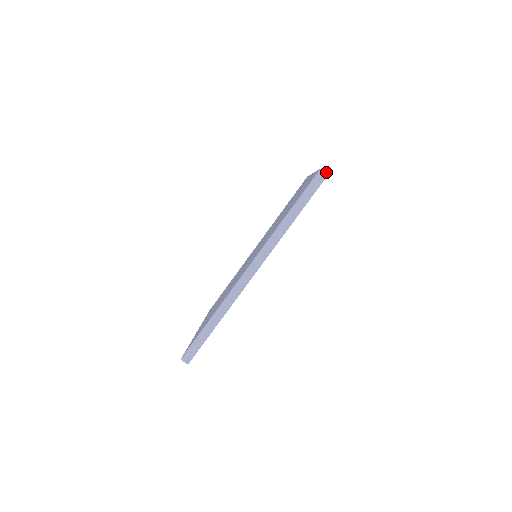
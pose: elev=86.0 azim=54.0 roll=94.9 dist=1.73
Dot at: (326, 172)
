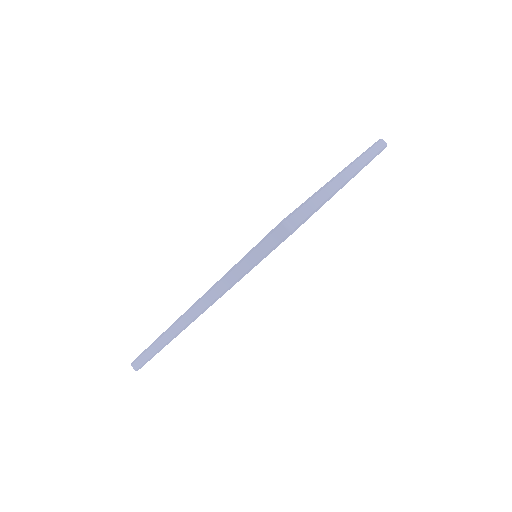
Dot at: (289, 228)
